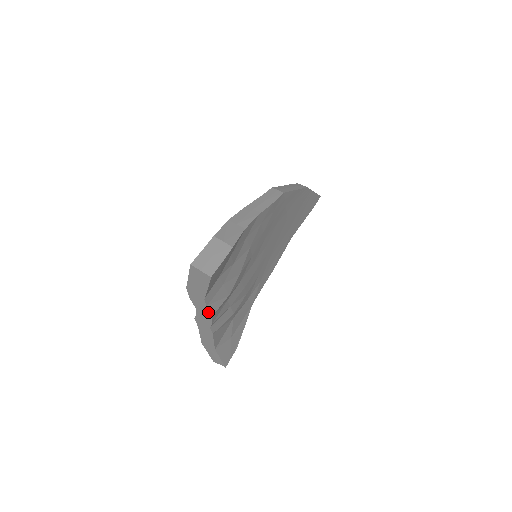
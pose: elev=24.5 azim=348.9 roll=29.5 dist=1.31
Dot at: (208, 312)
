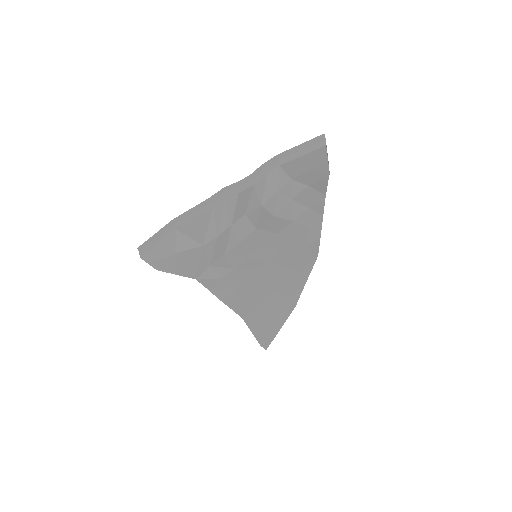
Dot at: (257, 180)
